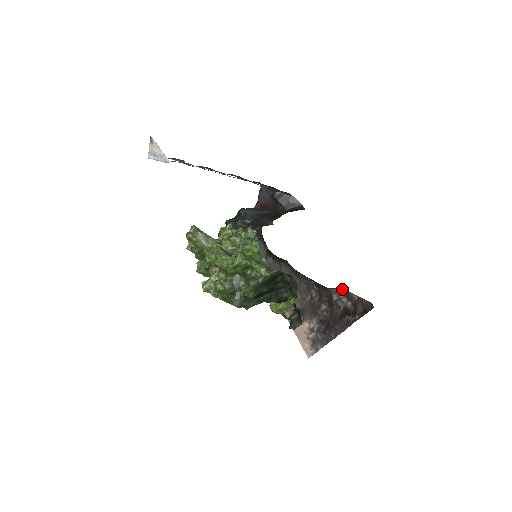
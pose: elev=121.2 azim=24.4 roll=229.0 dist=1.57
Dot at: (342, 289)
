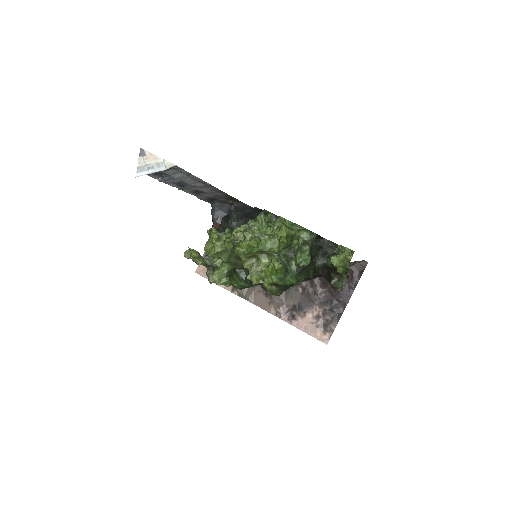
Dot at: occluded
